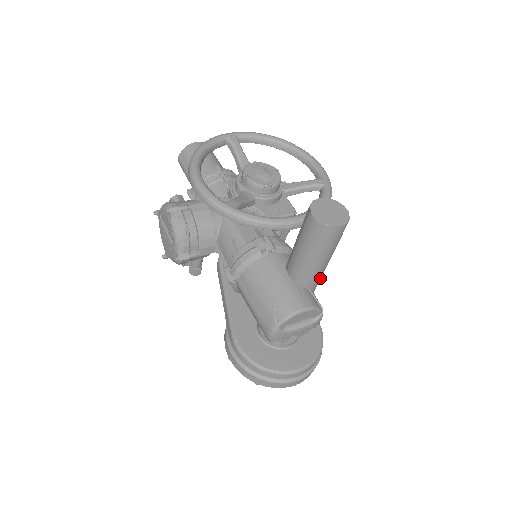
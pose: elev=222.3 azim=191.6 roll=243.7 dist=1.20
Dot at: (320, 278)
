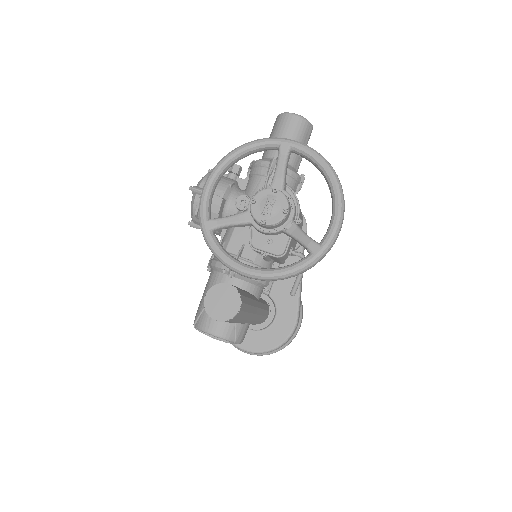
Dot at: occluded
